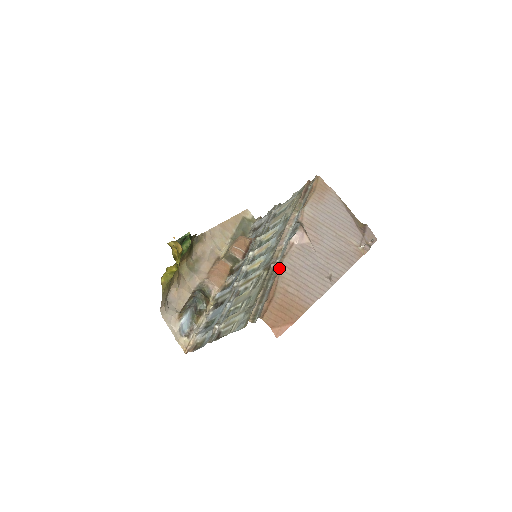
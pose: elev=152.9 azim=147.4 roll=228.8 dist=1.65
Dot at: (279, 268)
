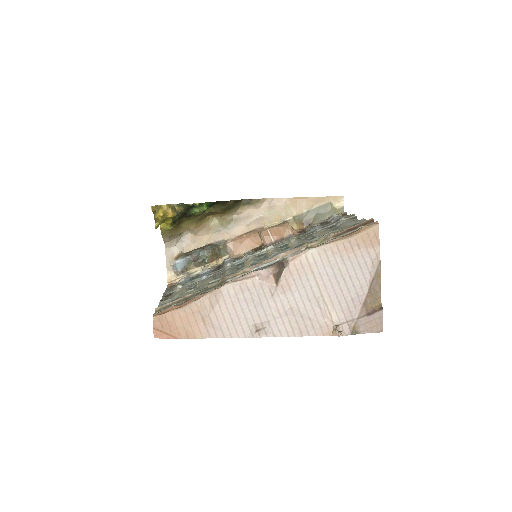
Dot at: occluded
